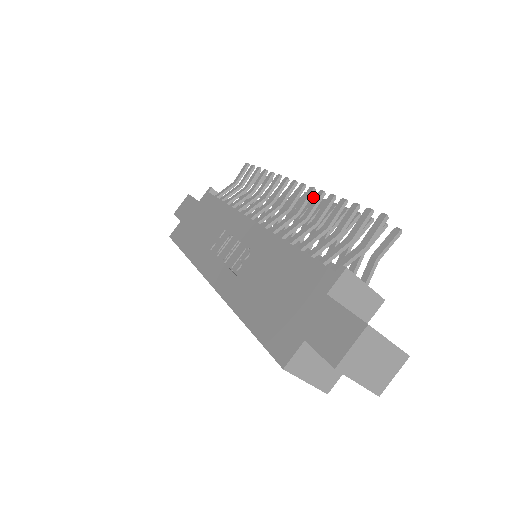
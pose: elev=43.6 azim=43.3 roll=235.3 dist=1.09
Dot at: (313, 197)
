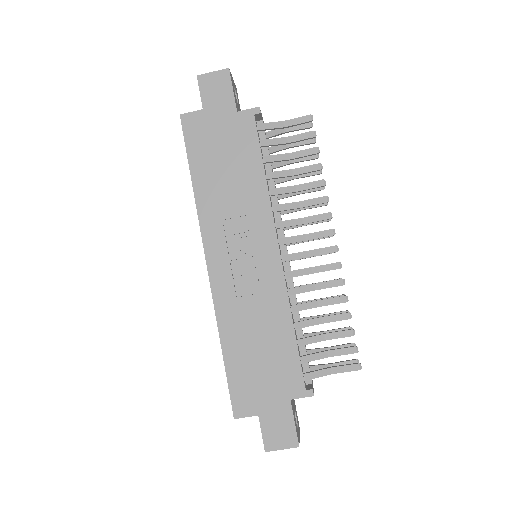
Dot at: occluded
